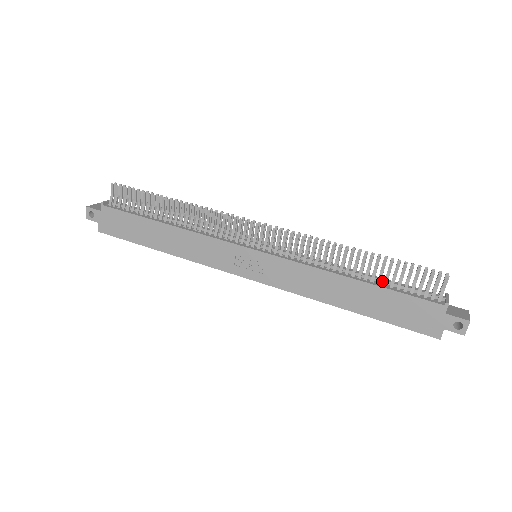
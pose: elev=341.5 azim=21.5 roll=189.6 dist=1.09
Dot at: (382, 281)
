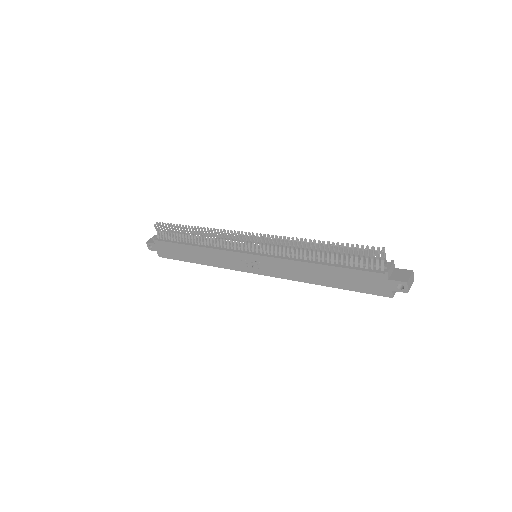
Dot at: (340, 261)
